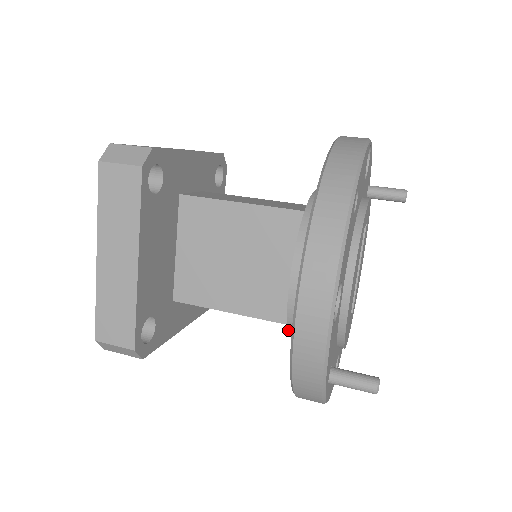
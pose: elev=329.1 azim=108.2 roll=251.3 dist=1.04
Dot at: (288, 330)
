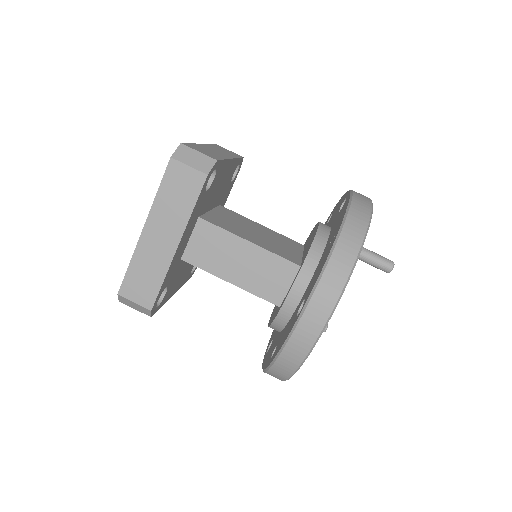
Dot at: occluded
